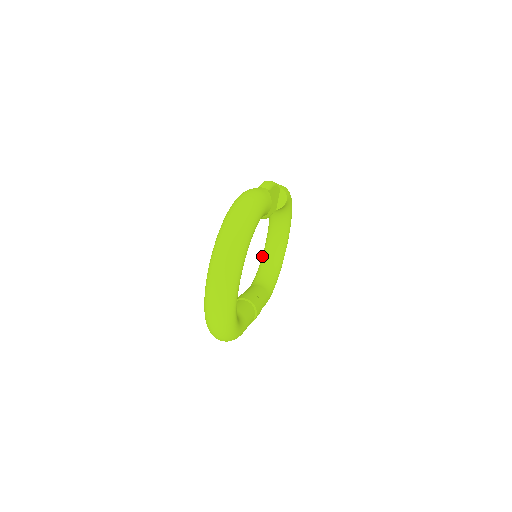
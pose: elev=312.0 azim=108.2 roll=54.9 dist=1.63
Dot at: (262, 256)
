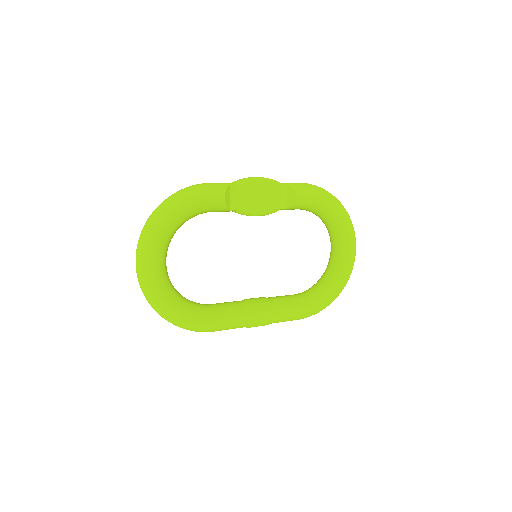
Dot at: occluded
